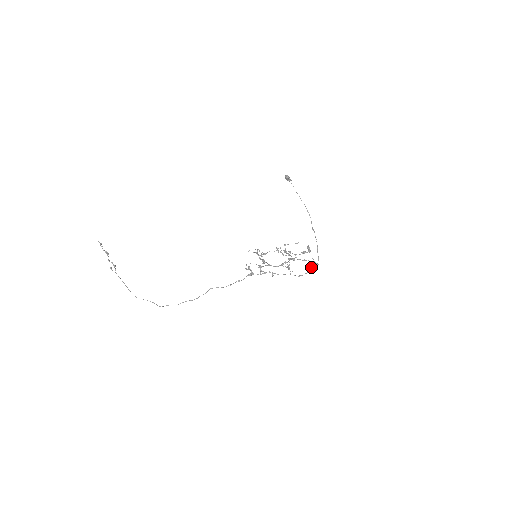
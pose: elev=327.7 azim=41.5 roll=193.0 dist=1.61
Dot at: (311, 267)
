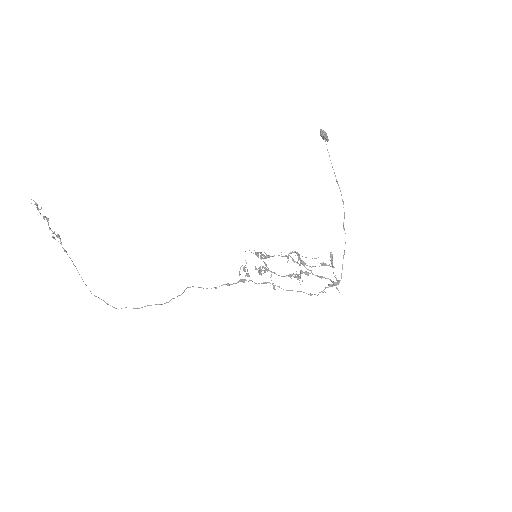
Dot at: (329, 285)
